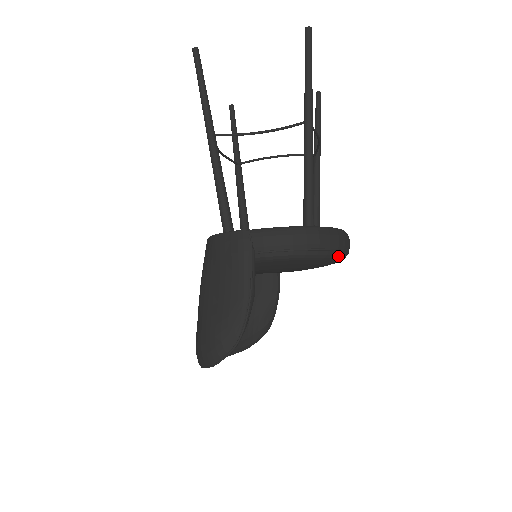
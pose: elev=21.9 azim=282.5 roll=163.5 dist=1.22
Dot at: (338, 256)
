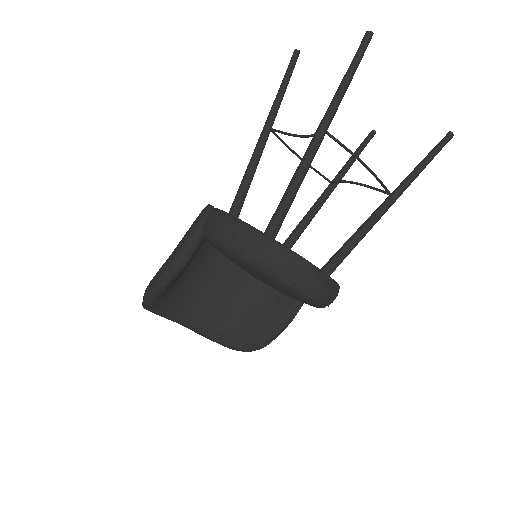
Dot at: (274, 277)
